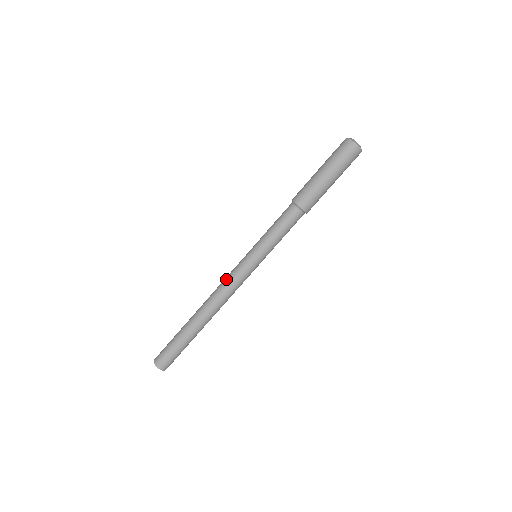
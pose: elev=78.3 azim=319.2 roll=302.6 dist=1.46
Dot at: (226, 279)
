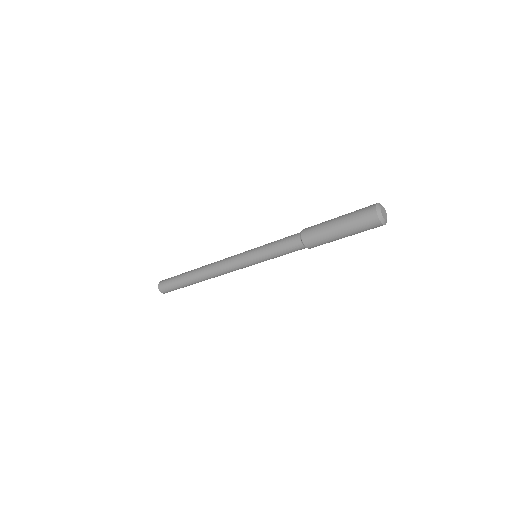
Dot at: (228, 270)
